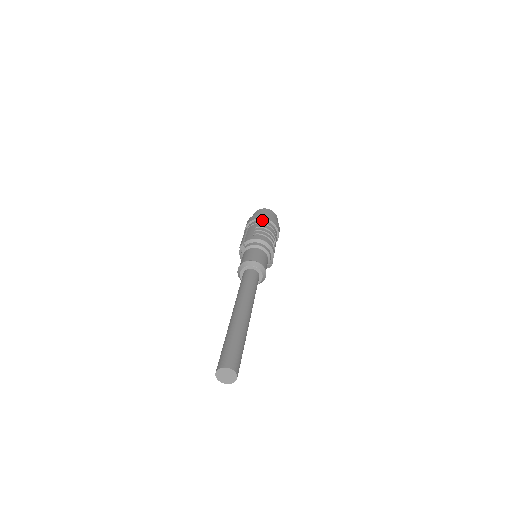
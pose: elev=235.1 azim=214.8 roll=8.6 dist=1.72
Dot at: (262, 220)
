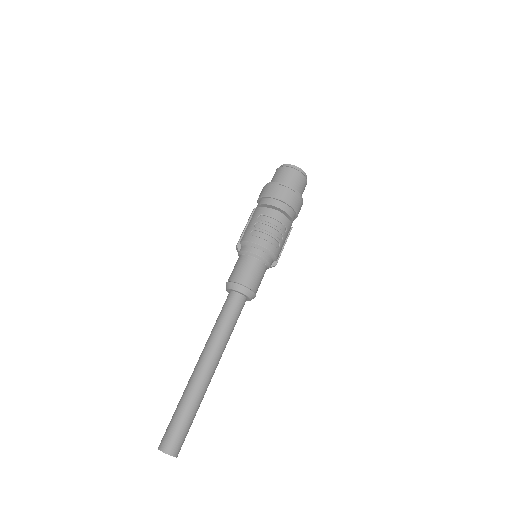
Dot at: (271, 199)
